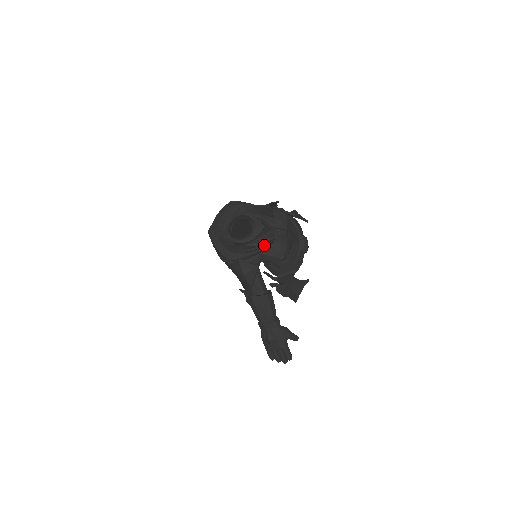
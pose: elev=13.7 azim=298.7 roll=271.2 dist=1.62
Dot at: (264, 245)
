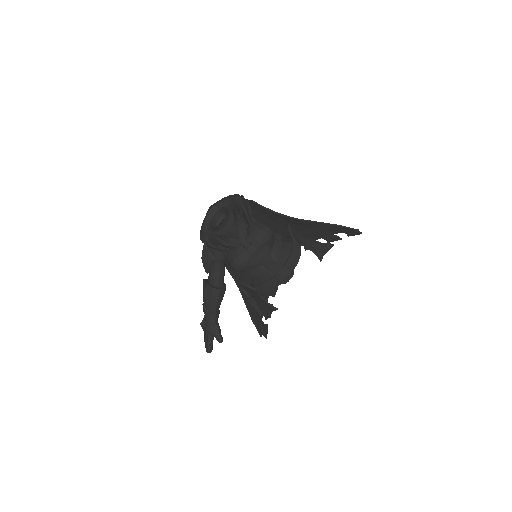
Dot at: (215, 245)
